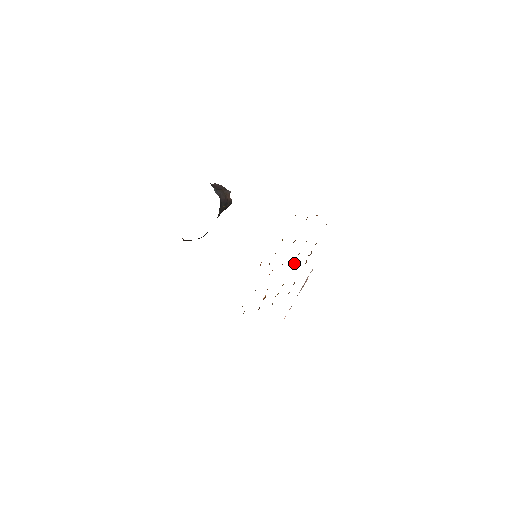
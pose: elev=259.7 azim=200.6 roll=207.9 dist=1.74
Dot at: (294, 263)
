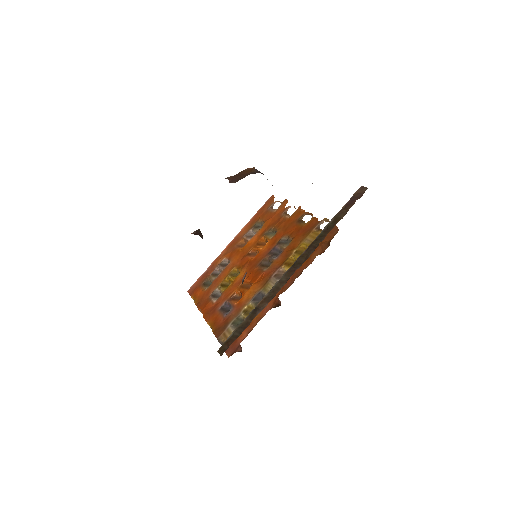
Dot at: (251, 250)
